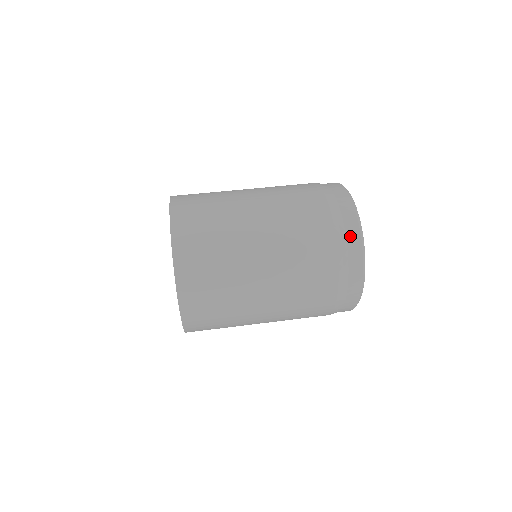
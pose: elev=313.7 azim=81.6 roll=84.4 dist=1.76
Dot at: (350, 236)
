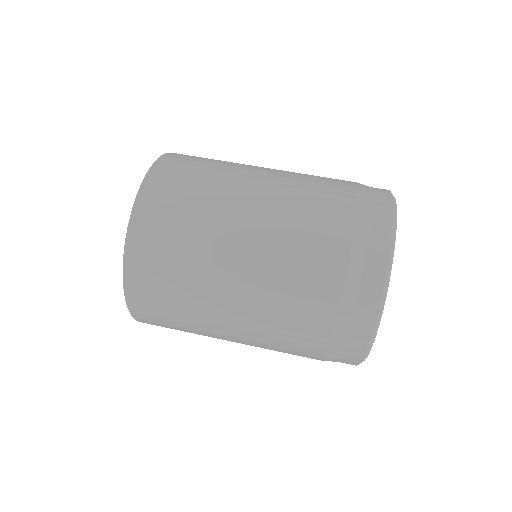
Dot at: (366, 289)
